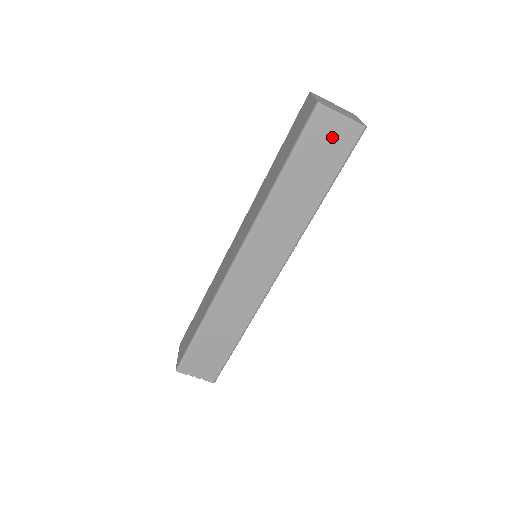
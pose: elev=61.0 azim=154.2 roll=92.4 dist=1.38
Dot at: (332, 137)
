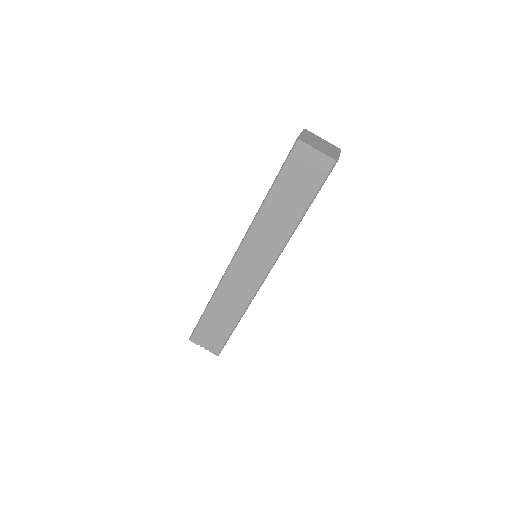
Dot at: (309, 166)
